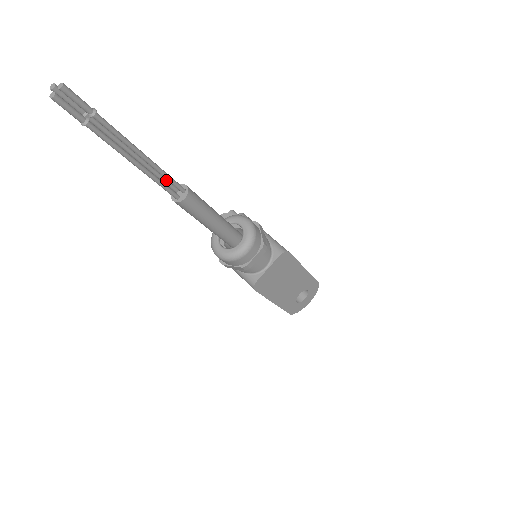
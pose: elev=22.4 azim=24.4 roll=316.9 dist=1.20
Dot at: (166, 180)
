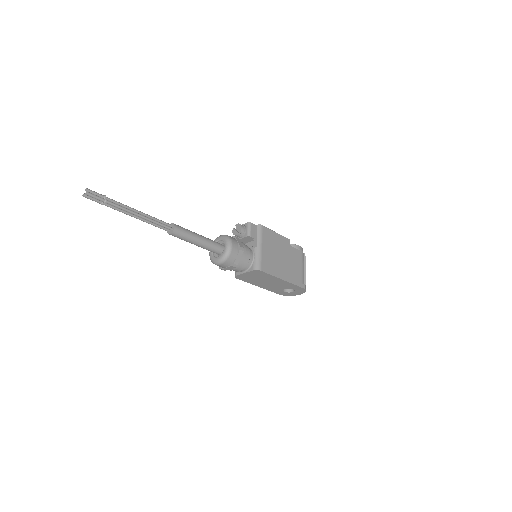
Dot at: (161, 222)
